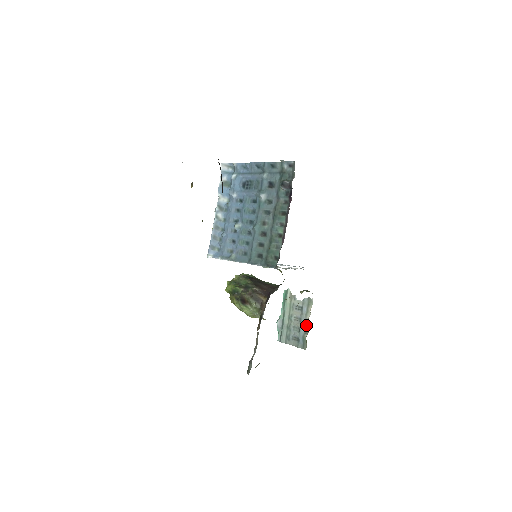
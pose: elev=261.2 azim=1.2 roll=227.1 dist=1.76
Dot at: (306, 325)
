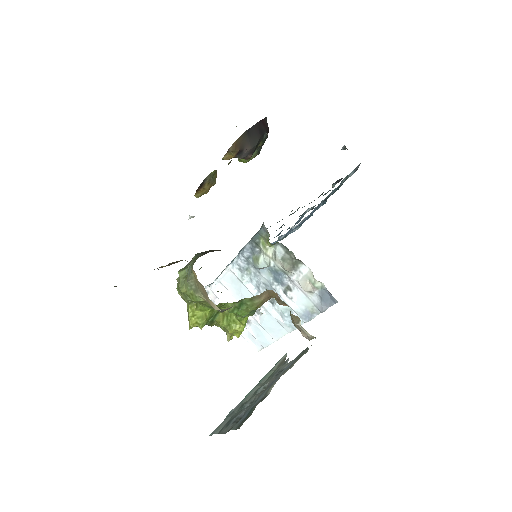
Dot at: (272, 386)
